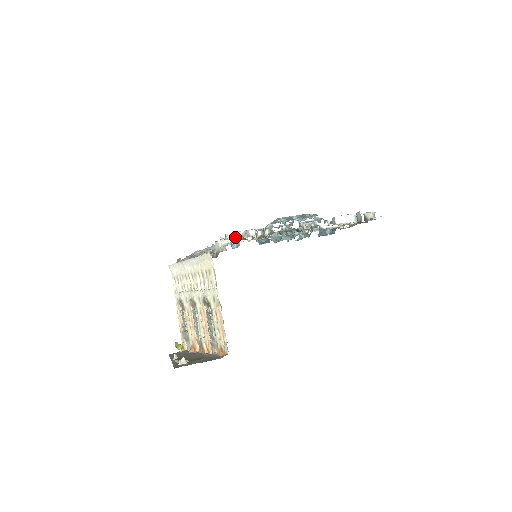
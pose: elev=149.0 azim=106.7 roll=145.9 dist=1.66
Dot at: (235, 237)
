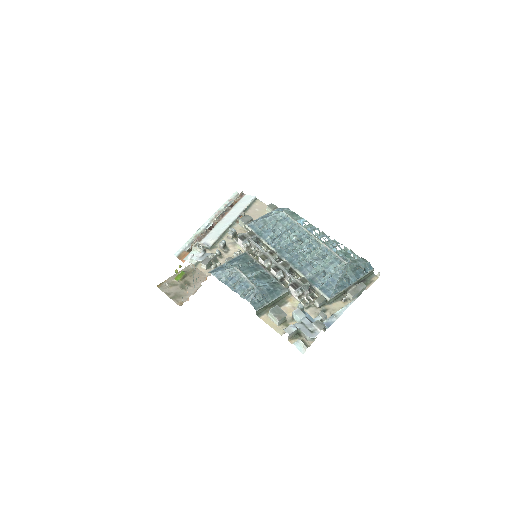
Dot at: (192, 259)
